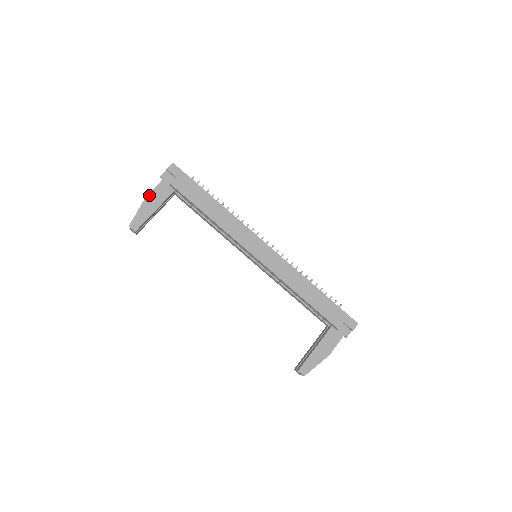
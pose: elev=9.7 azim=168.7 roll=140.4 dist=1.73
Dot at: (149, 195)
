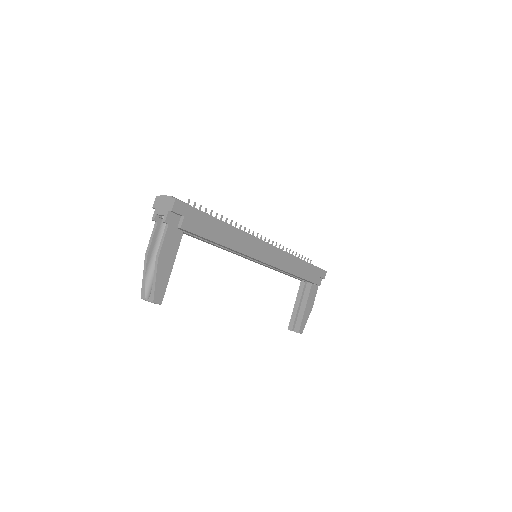
Dot at: (161, 253)
